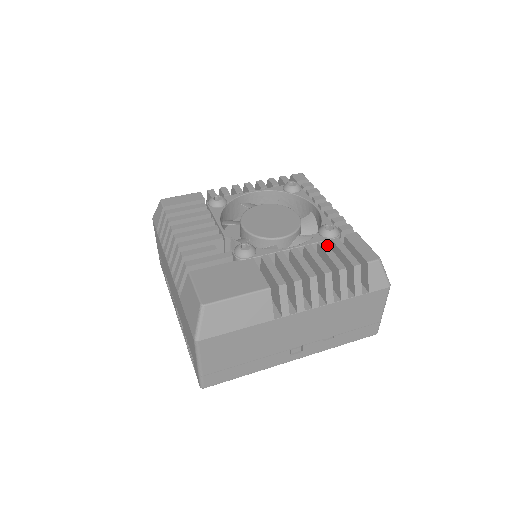
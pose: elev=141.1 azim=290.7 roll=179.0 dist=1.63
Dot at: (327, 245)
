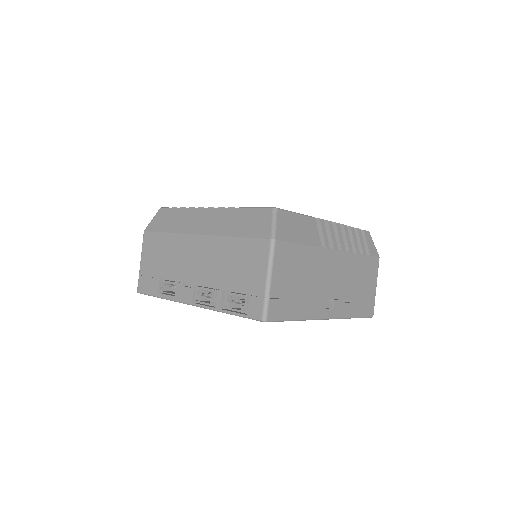
Dot at: occluded
